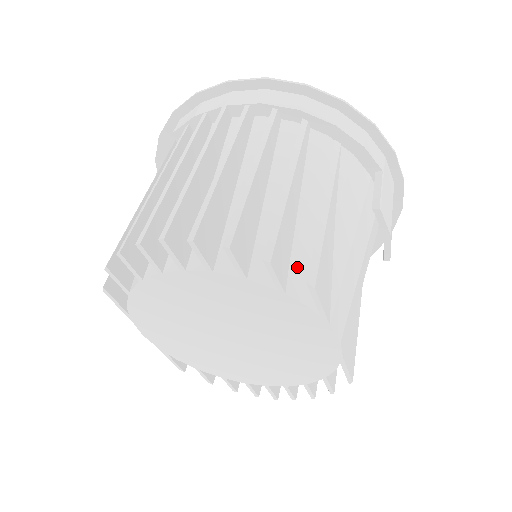
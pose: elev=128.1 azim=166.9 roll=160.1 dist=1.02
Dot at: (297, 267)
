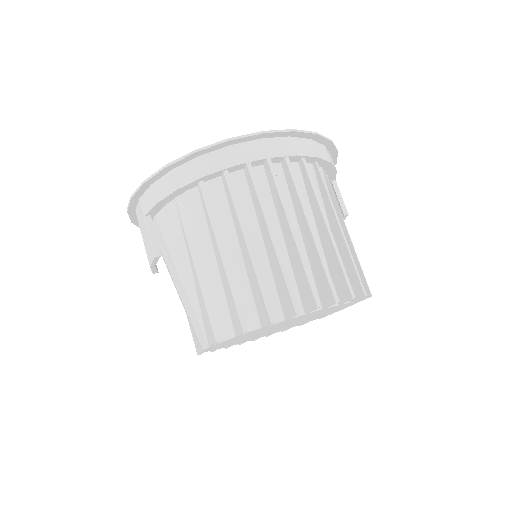
Dot at: occluded
